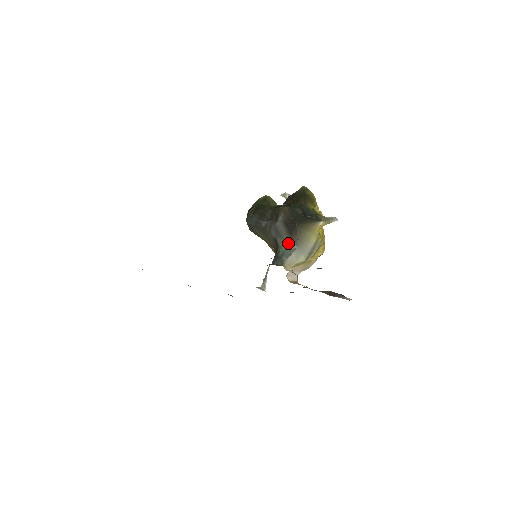
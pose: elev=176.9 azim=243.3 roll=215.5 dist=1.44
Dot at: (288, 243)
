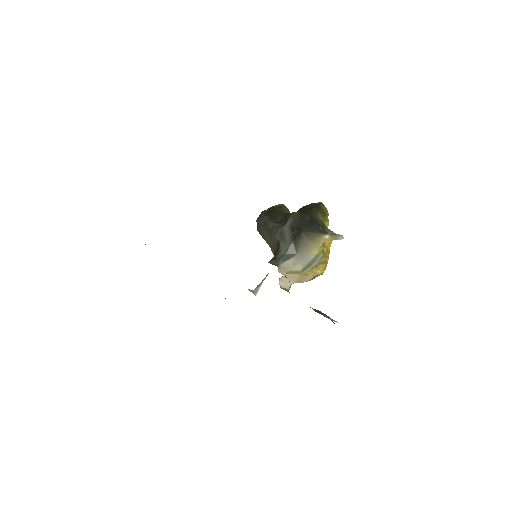
Dot at: (289, 248)
